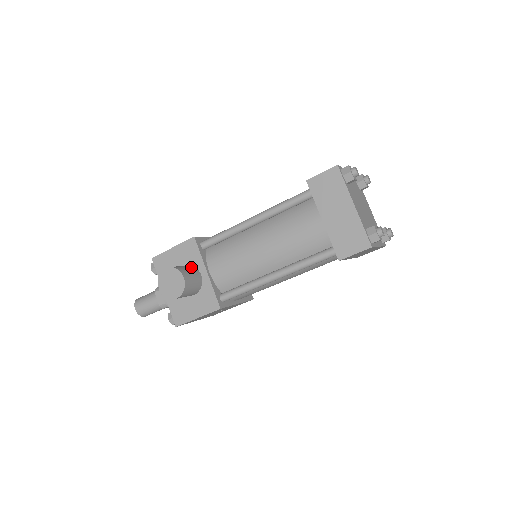
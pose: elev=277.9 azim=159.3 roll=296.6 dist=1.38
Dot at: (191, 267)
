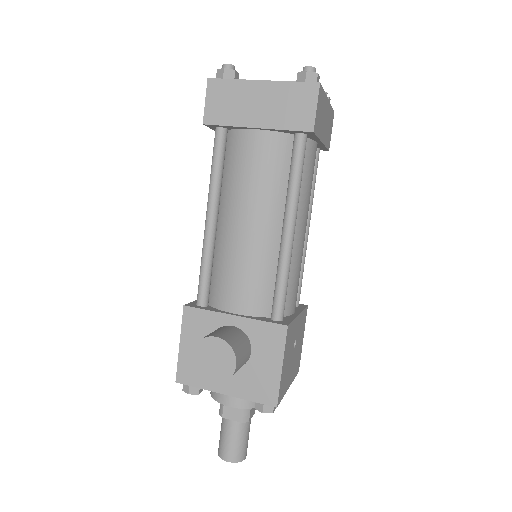
Dot at: occluded
